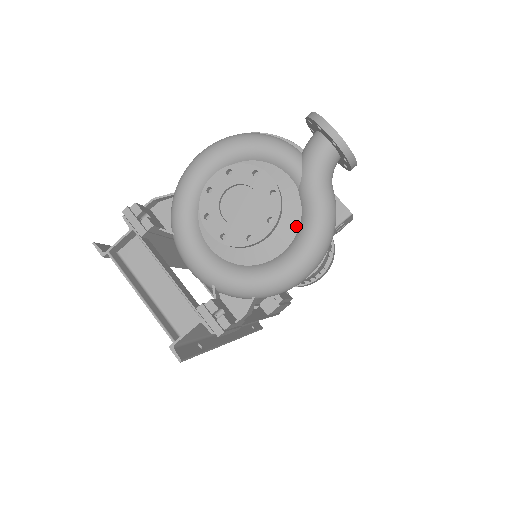
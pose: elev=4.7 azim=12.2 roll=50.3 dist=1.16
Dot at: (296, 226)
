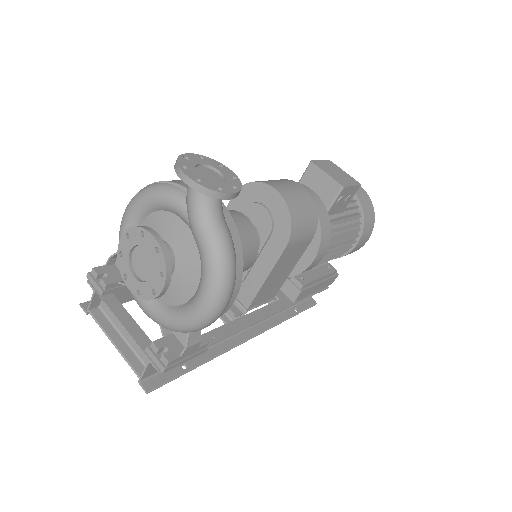
Dot at: (199, 266)
